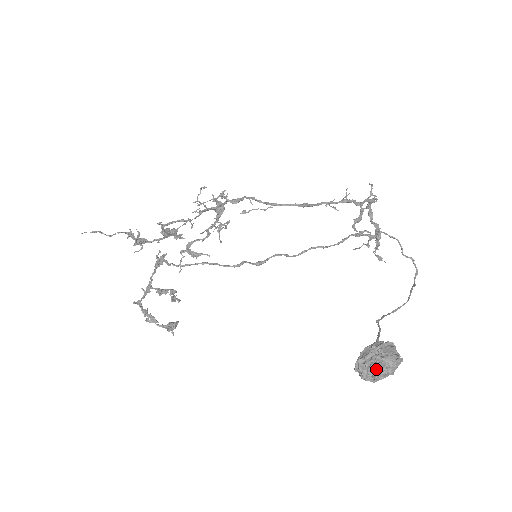
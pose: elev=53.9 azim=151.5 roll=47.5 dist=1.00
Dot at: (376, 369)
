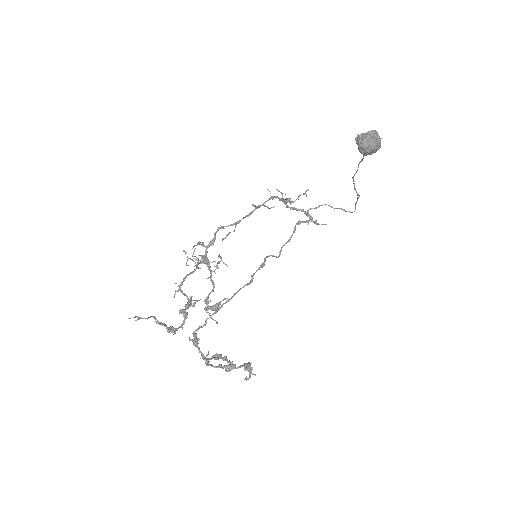
Dot at: (370, 137)
